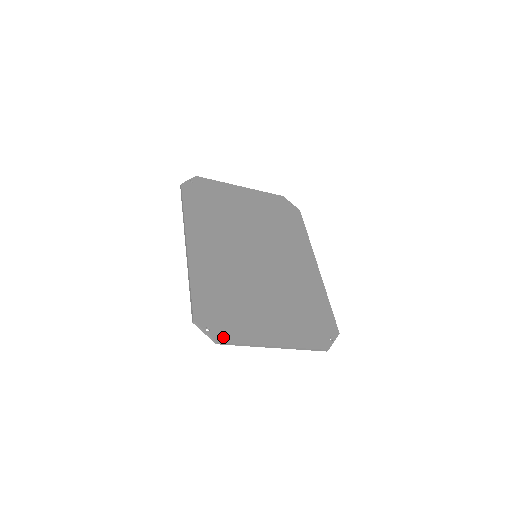
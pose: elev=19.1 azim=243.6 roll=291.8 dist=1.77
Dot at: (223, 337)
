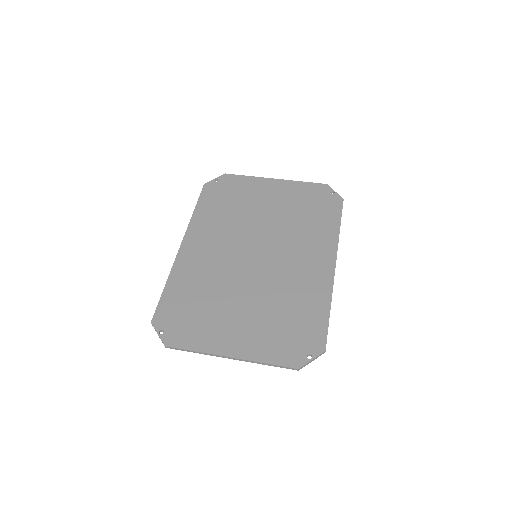
Dot at: (173, 341)
